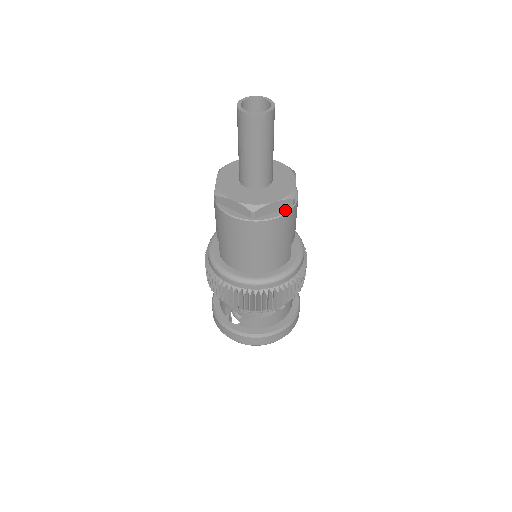
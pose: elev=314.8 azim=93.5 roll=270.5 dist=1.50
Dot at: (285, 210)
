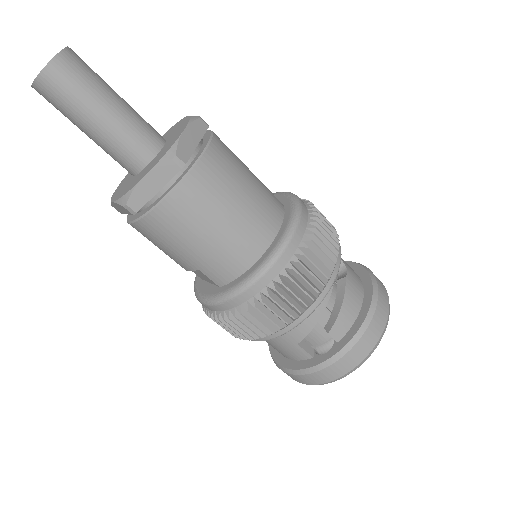
Dot at: (207, 139)
